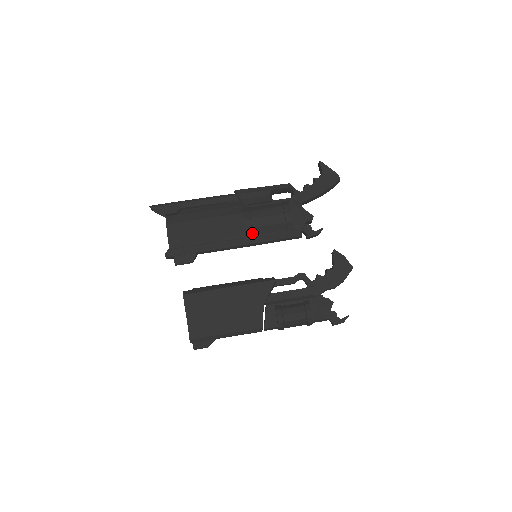
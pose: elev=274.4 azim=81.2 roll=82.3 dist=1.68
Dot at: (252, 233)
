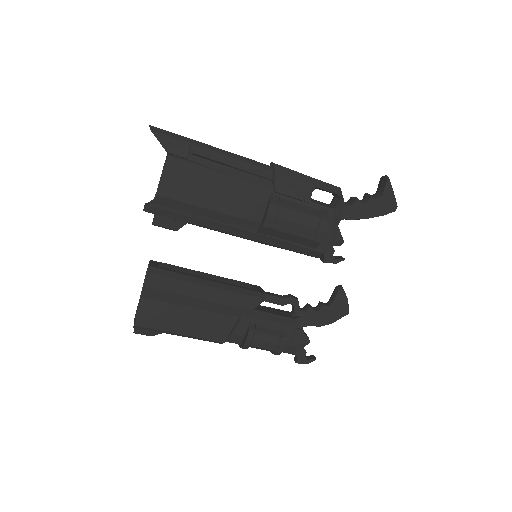
Dot at: (268, 232)
